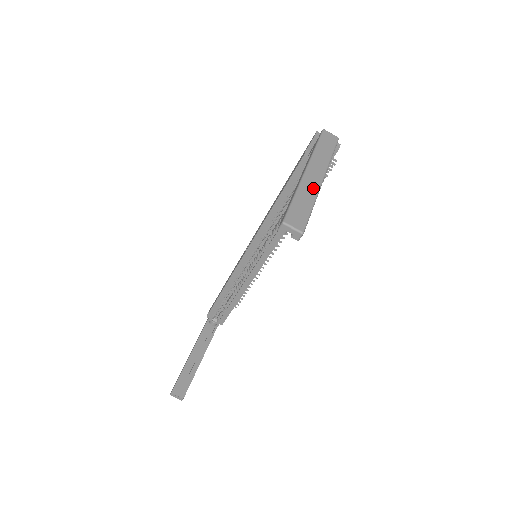
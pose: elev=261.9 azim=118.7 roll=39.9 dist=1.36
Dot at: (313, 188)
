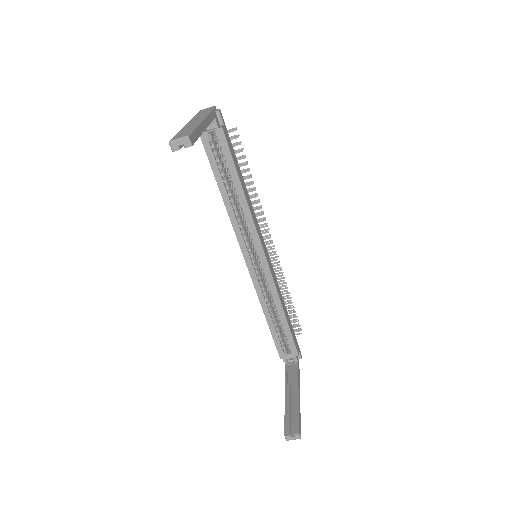
Dot at: (194, 124)
